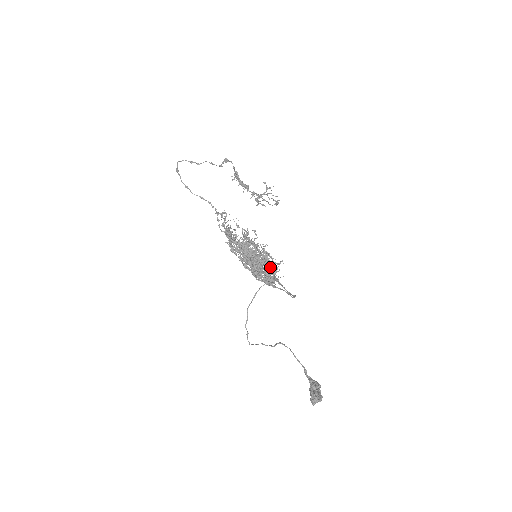
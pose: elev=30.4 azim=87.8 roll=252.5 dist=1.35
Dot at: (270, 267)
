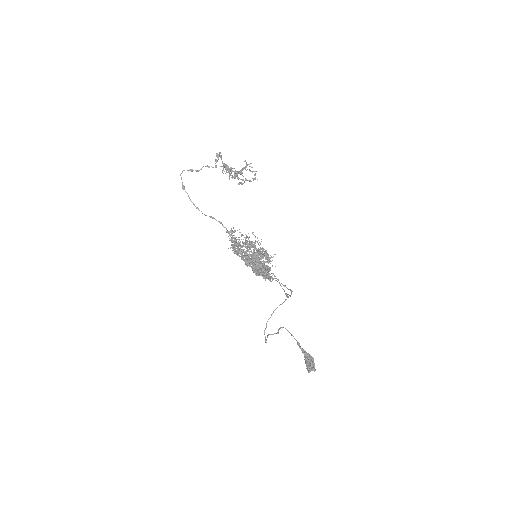
Dot at: occluded
